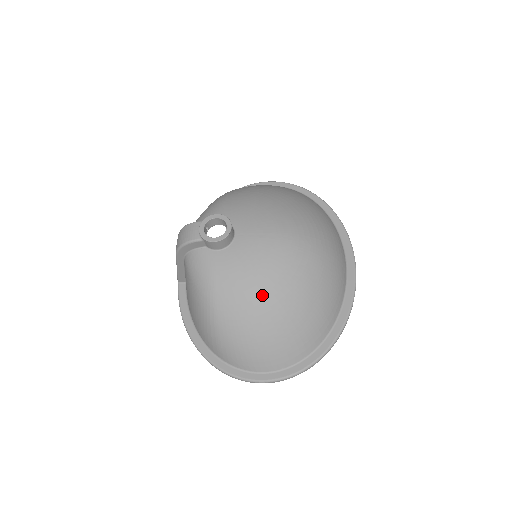
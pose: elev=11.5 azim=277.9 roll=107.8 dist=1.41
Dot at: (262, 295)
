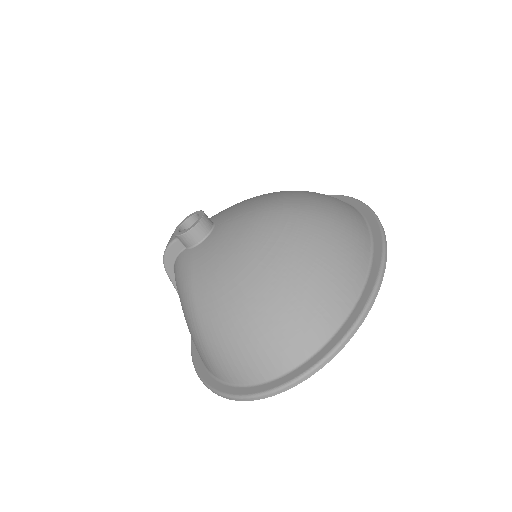
Dot at: (240, 272)
